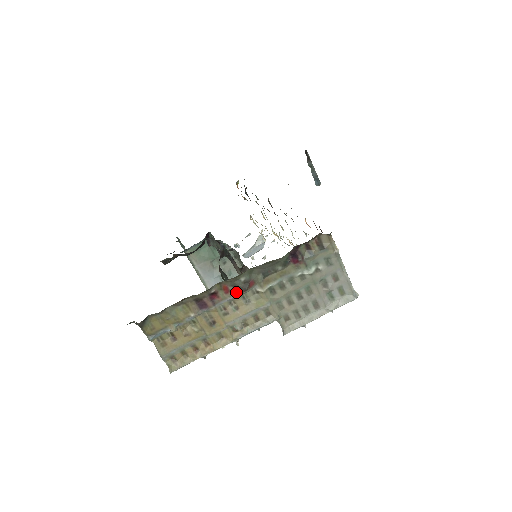
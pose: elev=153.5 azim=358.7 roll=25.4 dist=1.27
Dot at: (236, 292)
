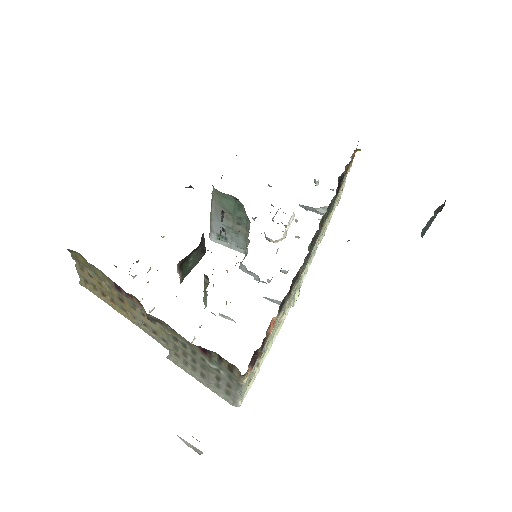
Dot at: occluded
